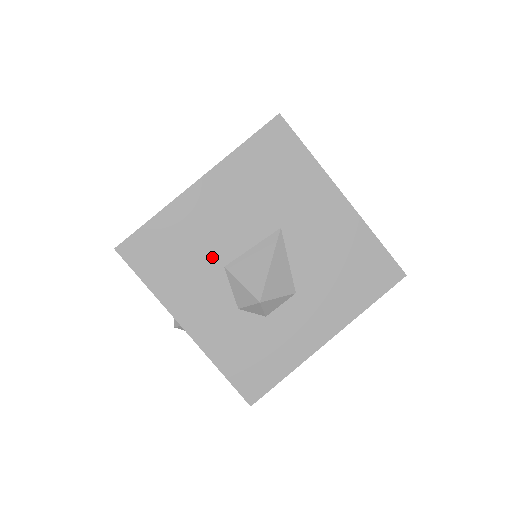
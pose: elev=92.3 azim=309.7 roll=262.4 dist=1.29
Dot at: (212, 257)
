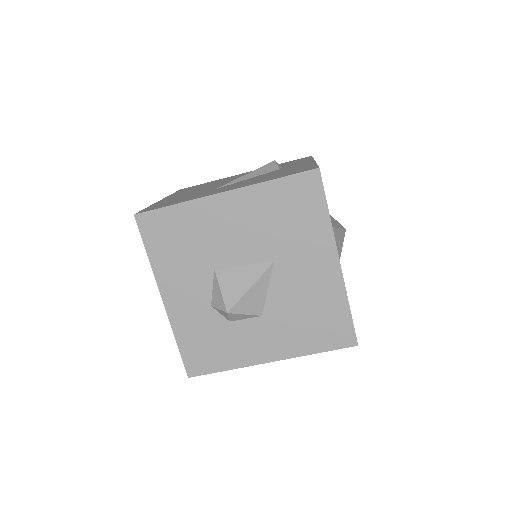
Dot at: (208, 257)
